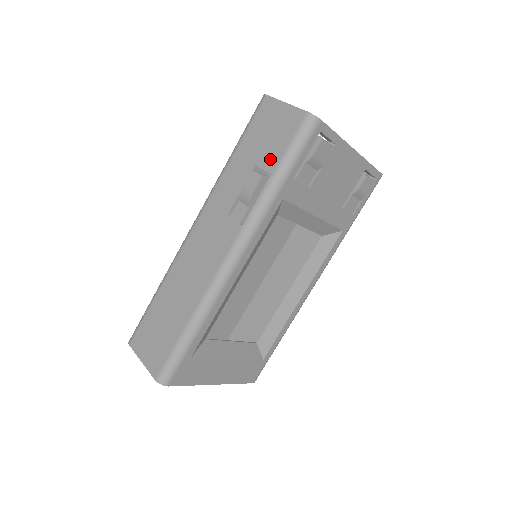
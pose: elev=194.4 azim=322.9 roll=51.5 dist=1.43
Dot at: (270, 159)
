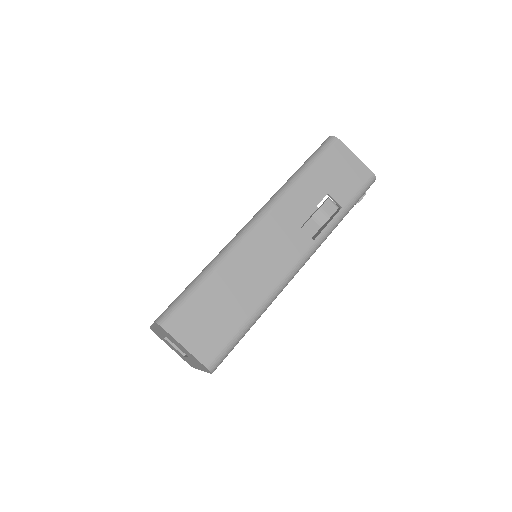
Dot at: (342, 195)
